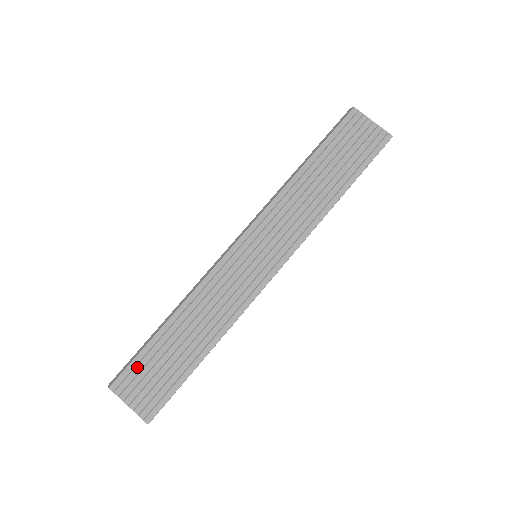
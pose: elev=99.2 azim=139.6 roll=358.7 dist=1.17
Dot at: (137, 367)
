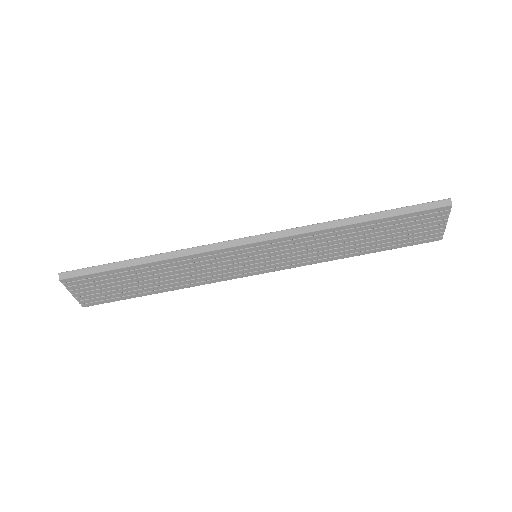
Dot at: (95, 278)
